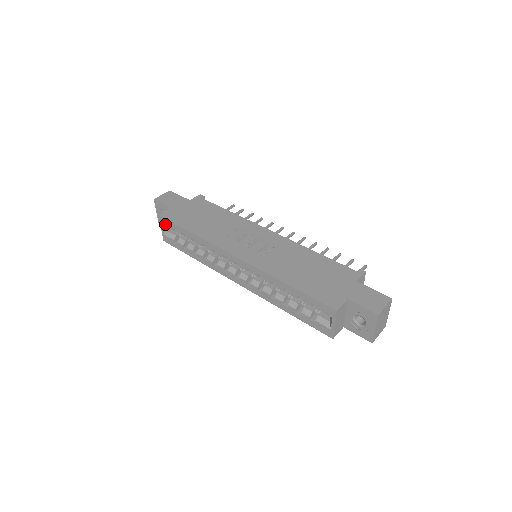
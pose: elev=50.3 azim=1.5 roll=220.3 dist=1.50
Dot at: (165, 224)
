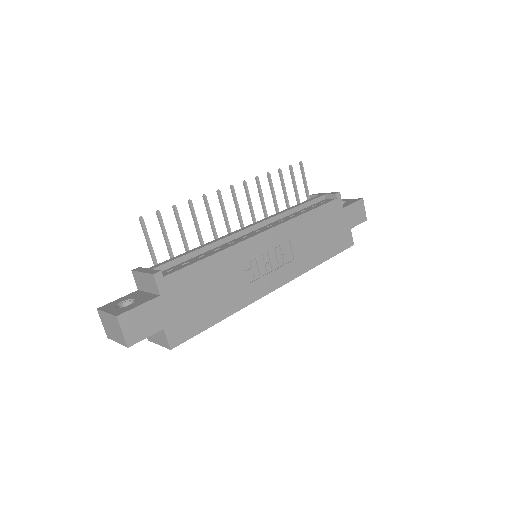
Dot at: occluded
